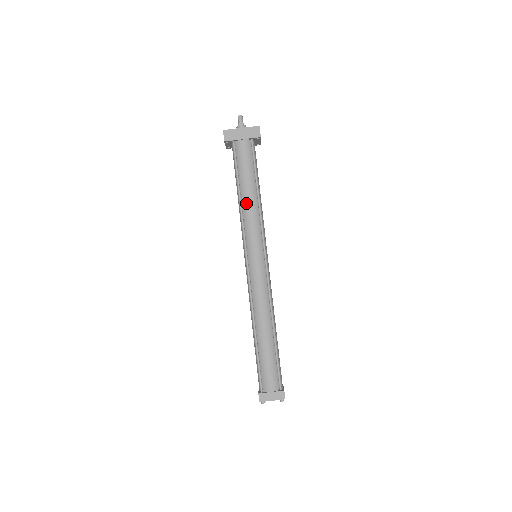
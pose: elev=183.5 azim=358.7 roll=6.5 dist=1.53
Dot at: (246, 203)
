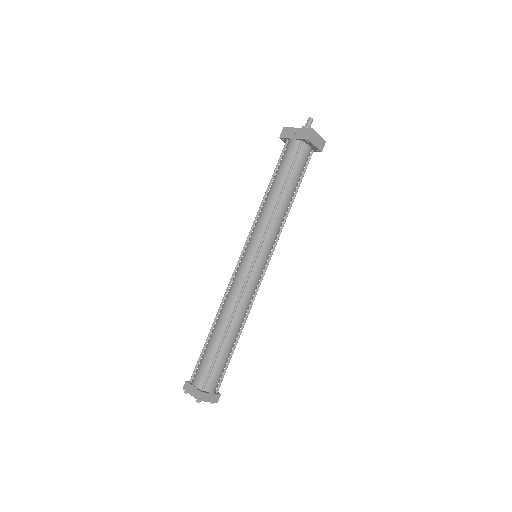
Dot at: (266, 200)
